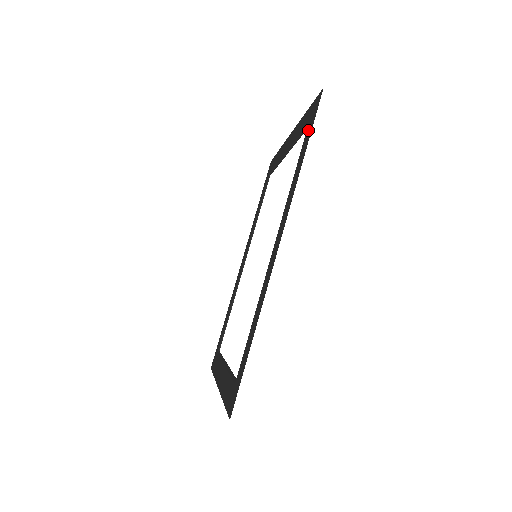
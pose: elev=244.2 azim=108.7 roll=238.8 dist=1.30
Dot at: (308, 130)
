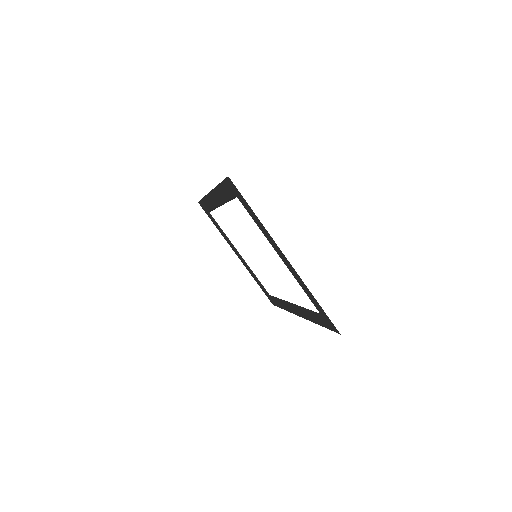
Dot at: (205, 207)
